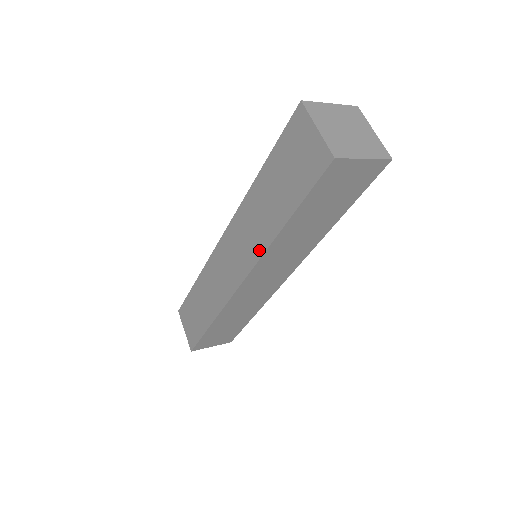
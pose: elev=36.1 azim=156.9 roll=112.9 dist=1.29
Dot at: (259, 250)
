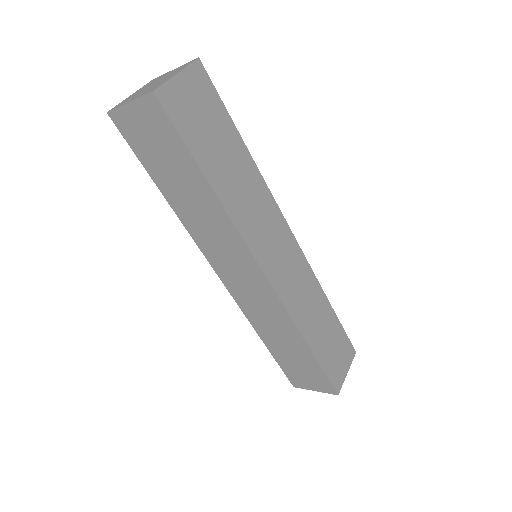
Dot at: (233, 233)
